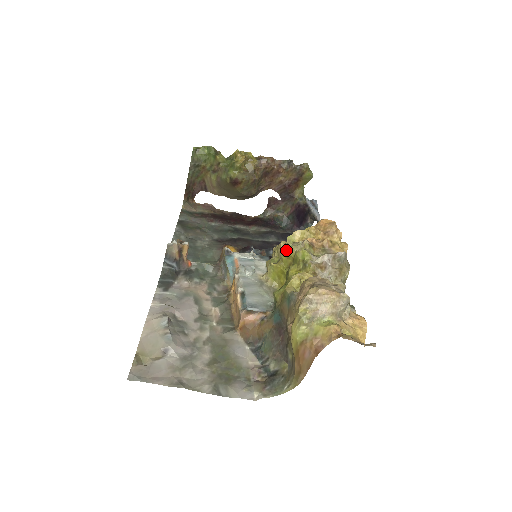
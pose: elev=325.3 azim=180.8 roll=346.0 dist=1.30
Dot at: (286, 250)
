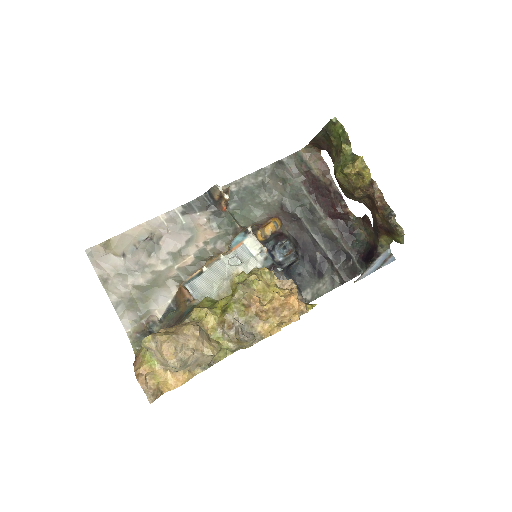
Dot at: (236, 286)
